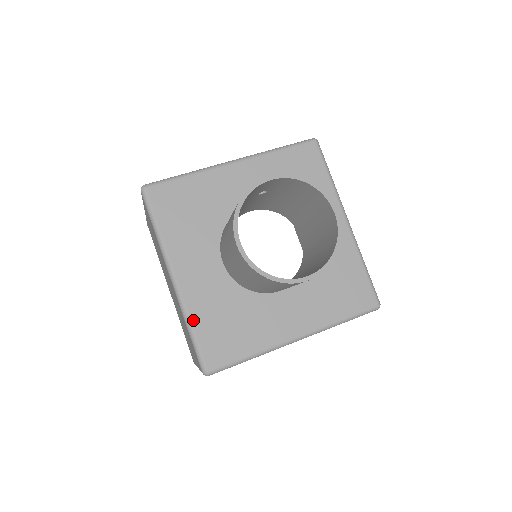
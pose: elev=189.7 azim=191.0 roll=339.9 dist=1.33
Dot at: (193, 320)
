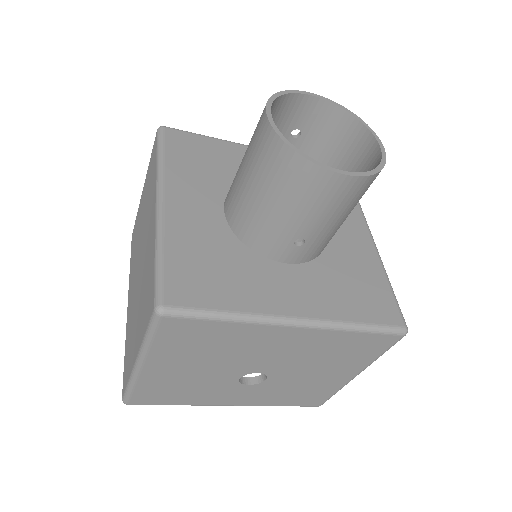
Dot at: (167, 245)
